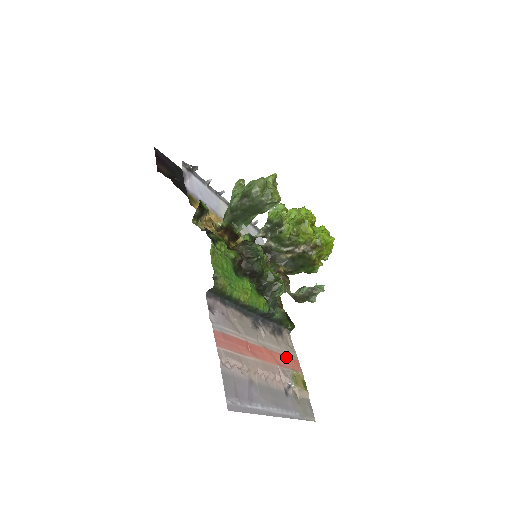
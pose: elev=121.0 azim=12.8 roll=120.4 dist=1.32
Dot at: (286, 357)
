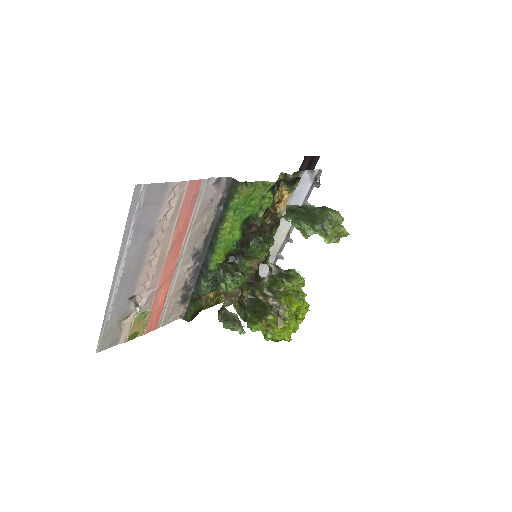
Dot at: (163, 305)
